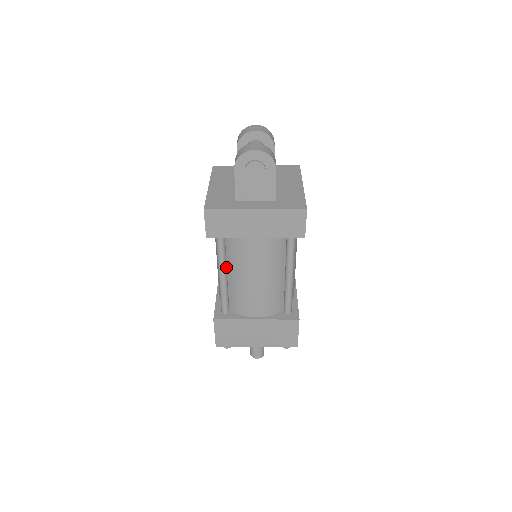
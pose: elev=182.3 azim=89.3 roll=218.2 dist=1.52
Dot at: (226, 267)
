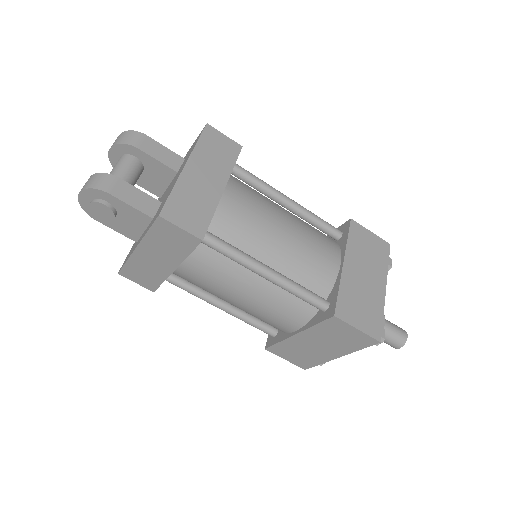
Dot at: (214, 298)
